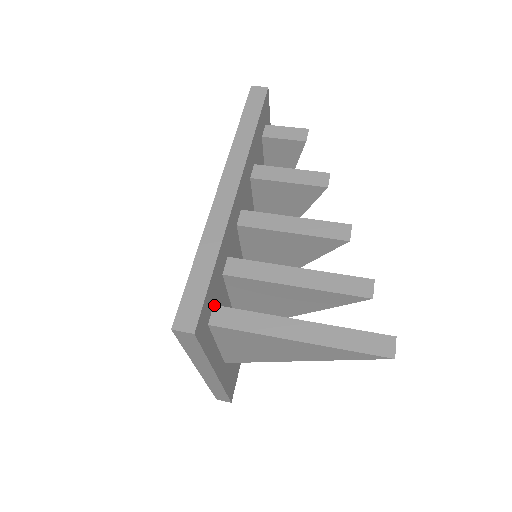
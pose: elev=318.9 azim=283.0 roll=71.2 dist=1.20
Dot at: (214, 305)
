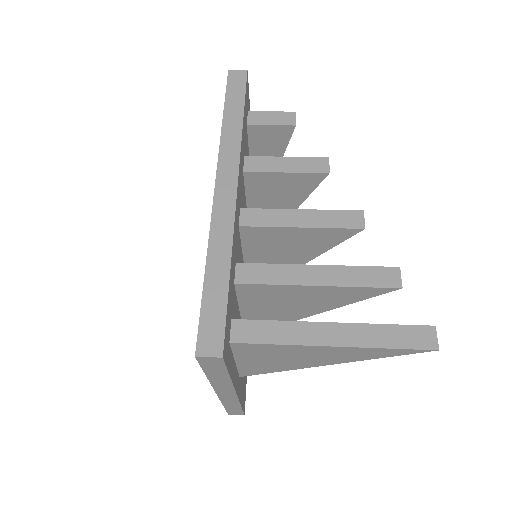
Dot at: (232, 319)
